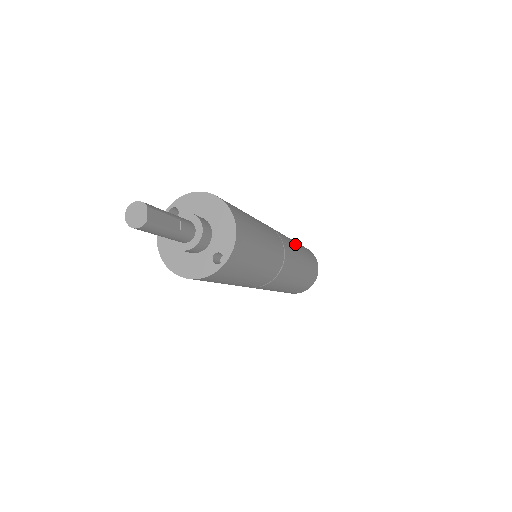
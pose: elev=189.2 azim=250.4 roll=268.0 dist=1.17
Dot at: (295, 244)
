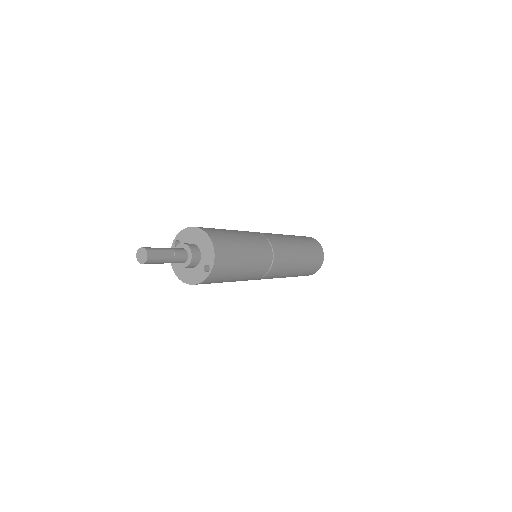
Dot at: (290, 240)
